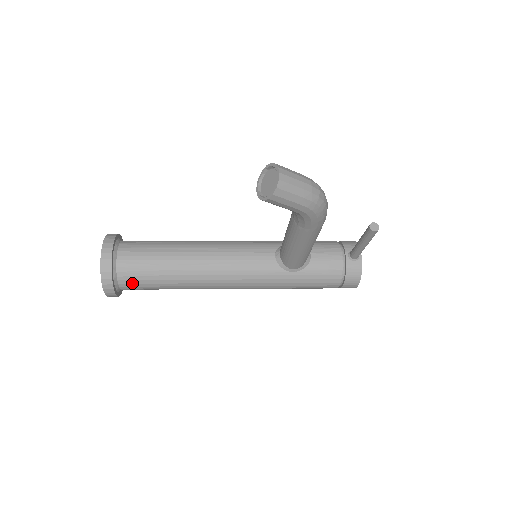
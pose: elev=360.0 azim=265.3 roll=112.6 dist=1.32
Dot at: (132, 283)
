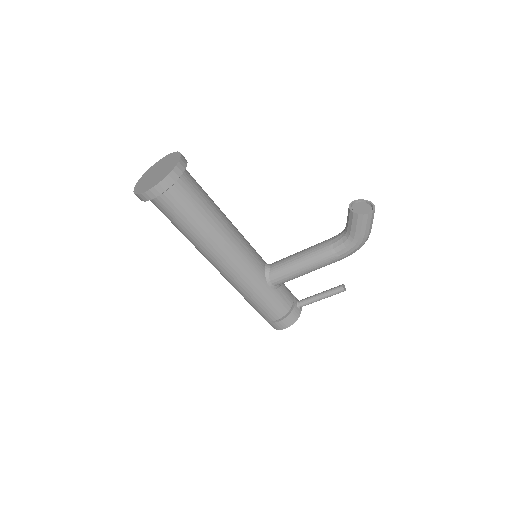
Dot at: (176, 199)
